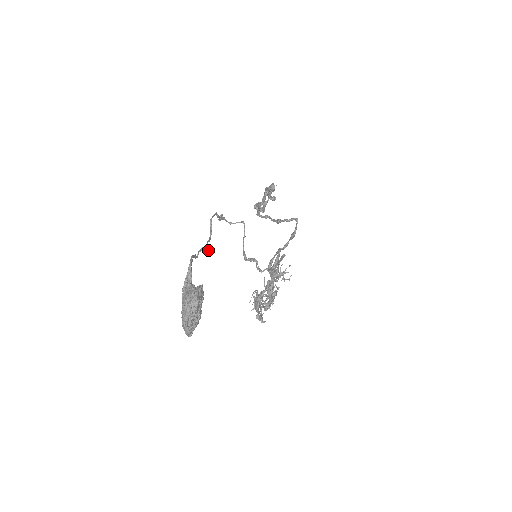
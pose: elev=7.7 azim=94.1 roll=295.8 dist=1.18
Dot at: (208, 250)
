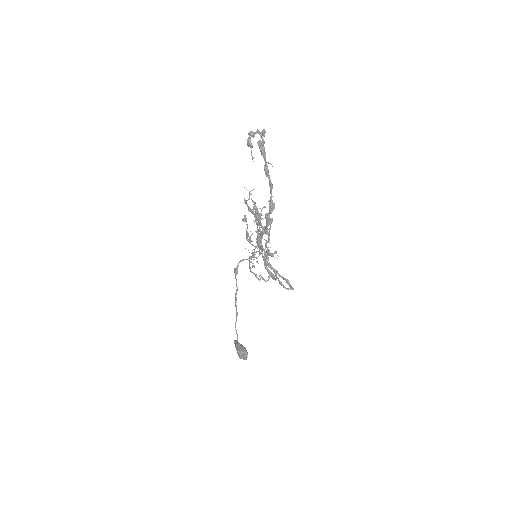
Dot at: occluded
